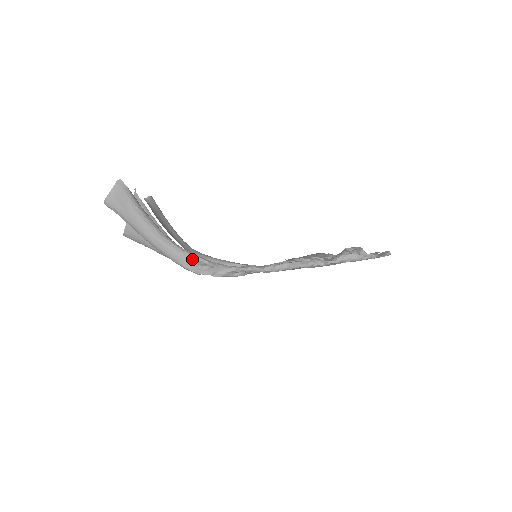
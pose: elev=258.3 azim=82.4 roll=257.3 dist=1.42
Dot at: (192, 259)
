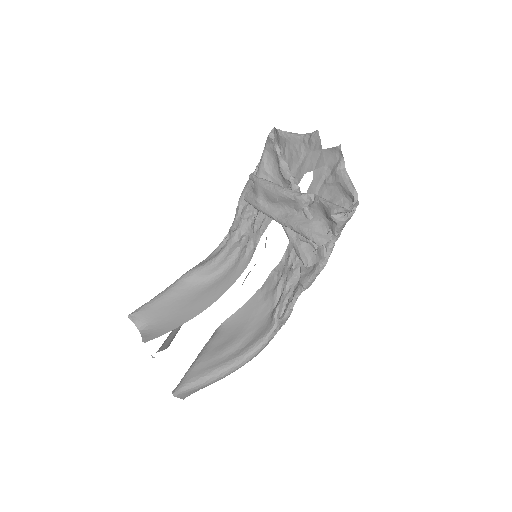
Dot at: (268, 342)
